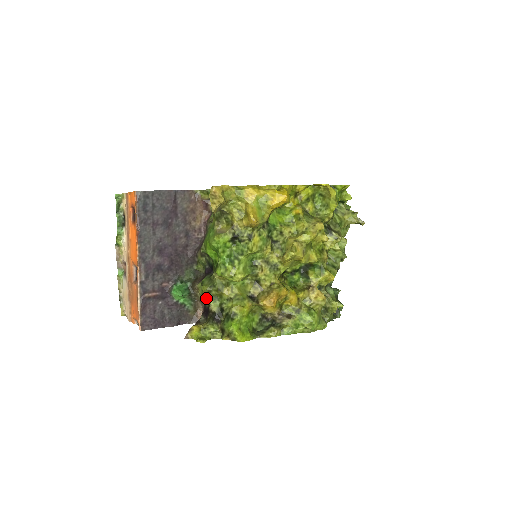
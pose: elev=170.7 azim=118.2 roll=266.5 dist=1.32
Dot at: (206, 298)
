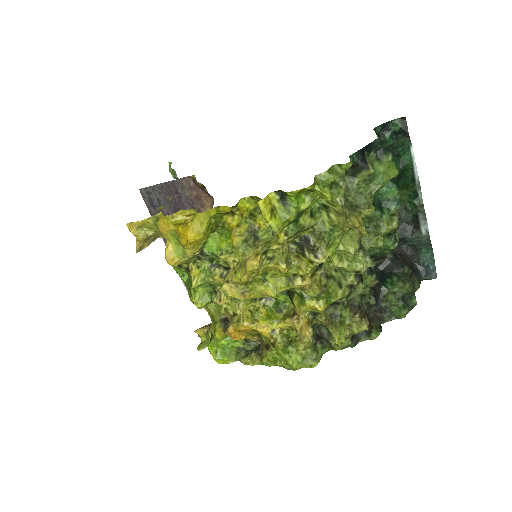
Dot at: occluded
